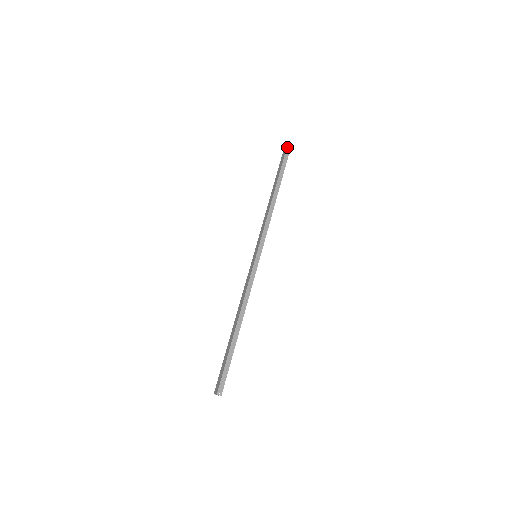
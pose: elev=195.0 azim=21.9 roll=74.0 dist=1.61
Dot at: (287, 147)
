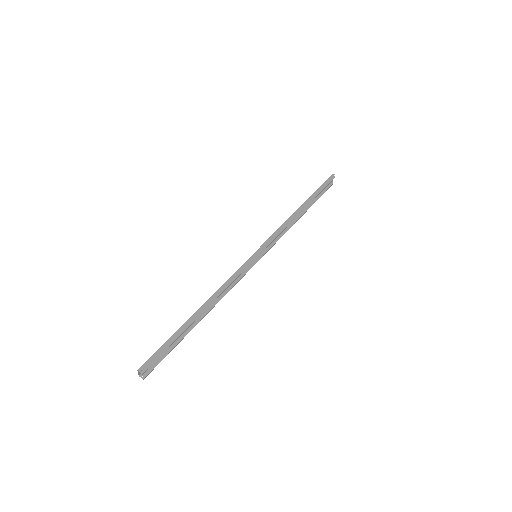
Dot at: (330, 177)
